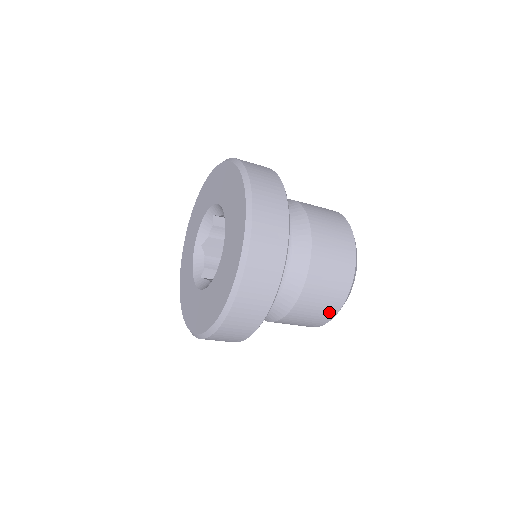
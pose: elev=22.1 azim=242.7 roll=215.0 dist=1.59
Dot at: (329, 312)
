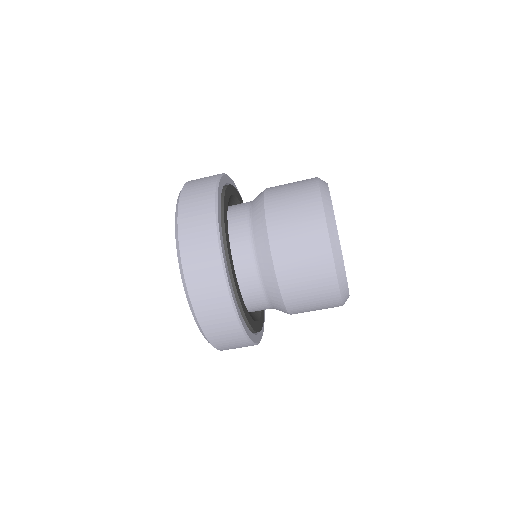
Dot at: (329, 293)
